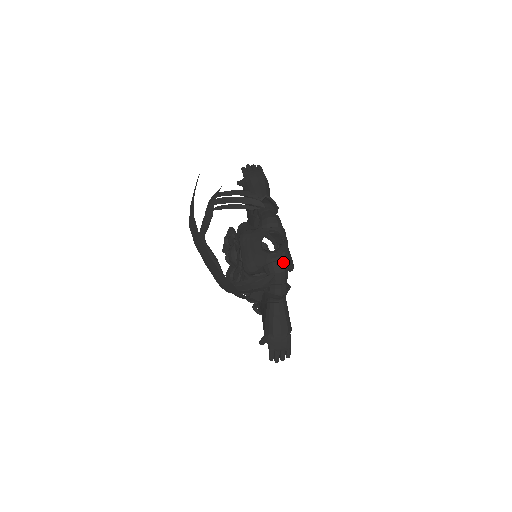
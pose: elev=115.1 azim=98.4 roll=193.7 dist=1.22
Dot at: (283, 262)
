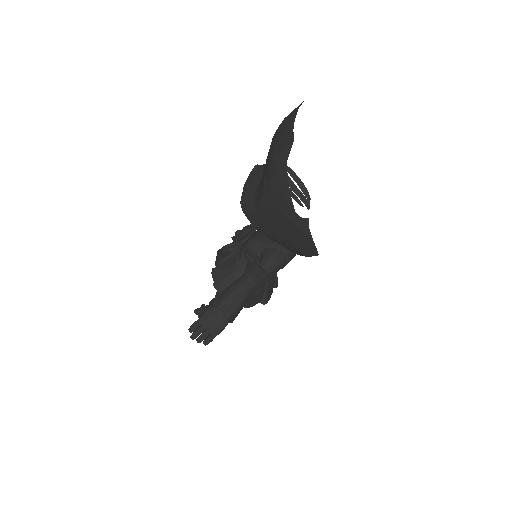
Dot at: (284, 256)
